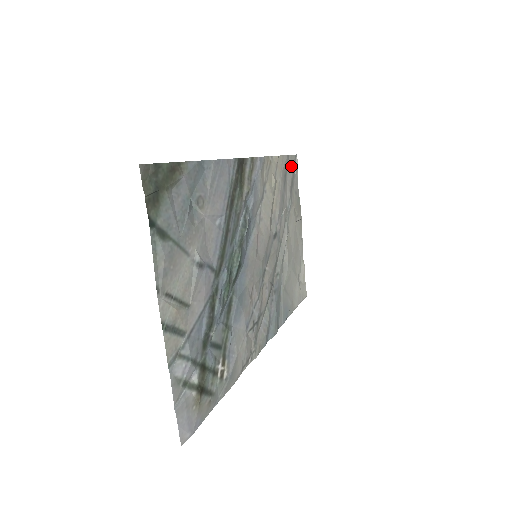
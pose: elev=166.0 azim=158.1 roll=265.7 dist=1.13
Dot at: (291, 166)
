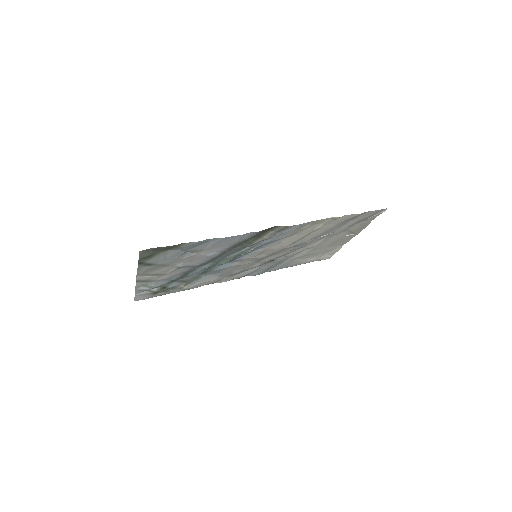
Dot at: (367, 215)
